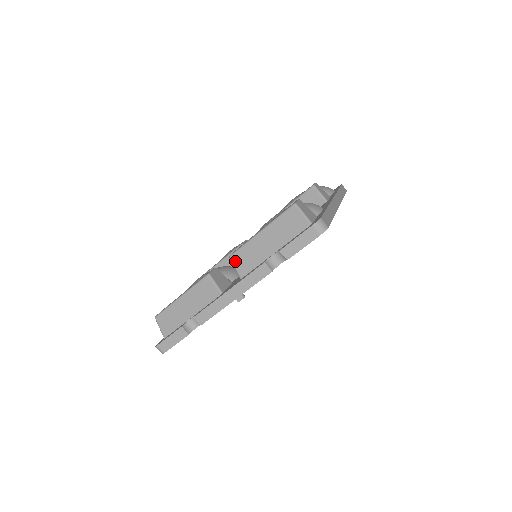
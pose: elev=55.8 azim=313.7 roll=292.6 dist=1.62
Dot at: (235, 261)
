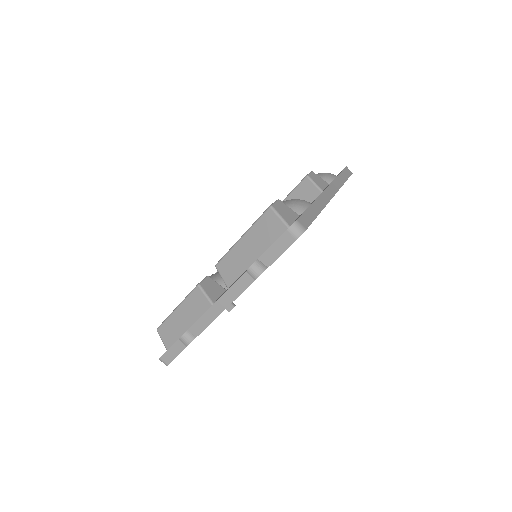
Dot at: (221, 270)
